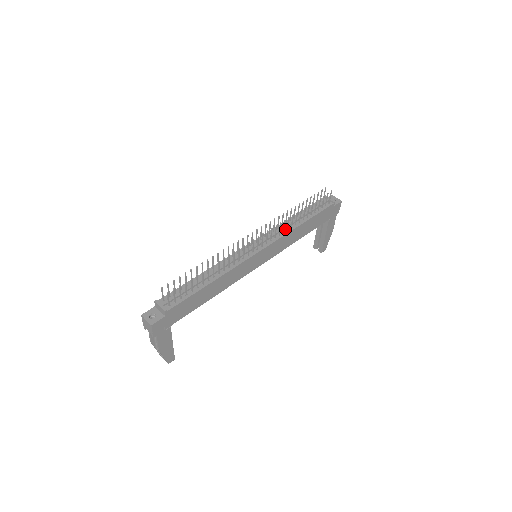
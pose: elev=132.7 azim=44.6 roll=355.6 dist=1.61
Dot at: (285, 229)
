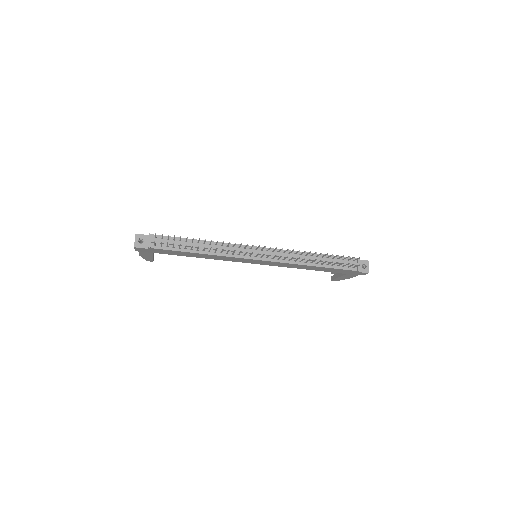
Dot at: (294, 259)
